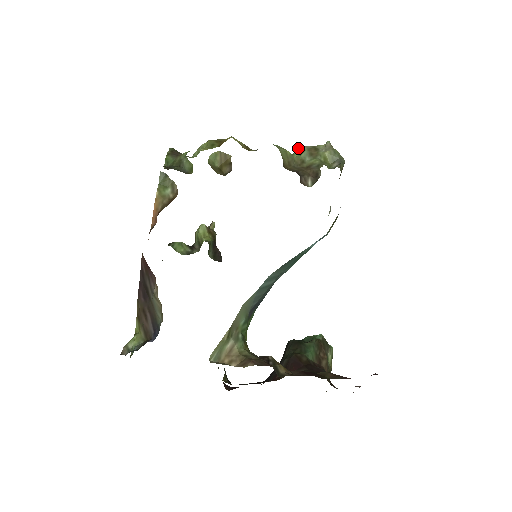
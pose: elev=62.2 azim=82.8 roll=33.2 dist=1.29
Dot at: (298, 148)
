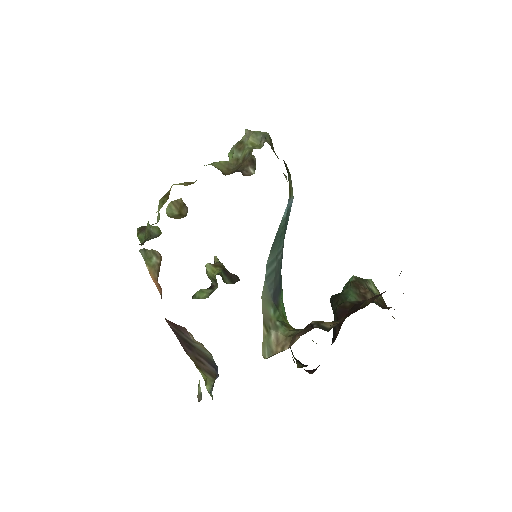
Dot at: (228, 153)
